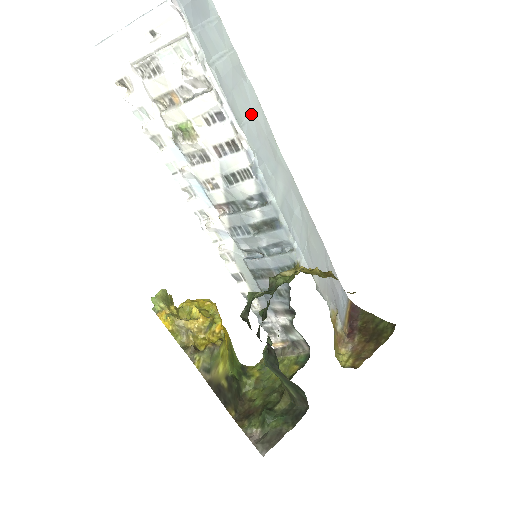
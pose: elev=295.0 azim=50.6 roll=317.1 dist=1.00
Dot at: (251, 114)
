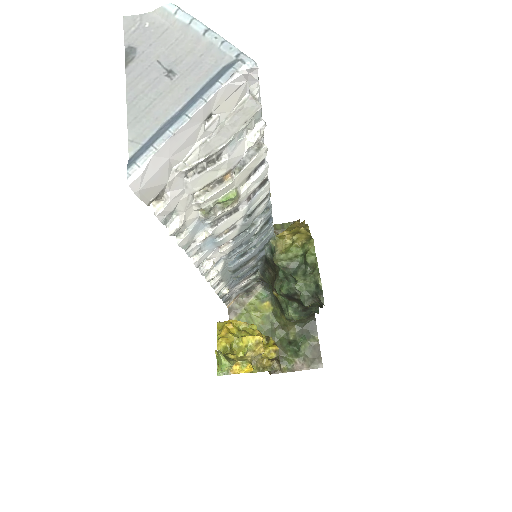
Dot at: occluded
